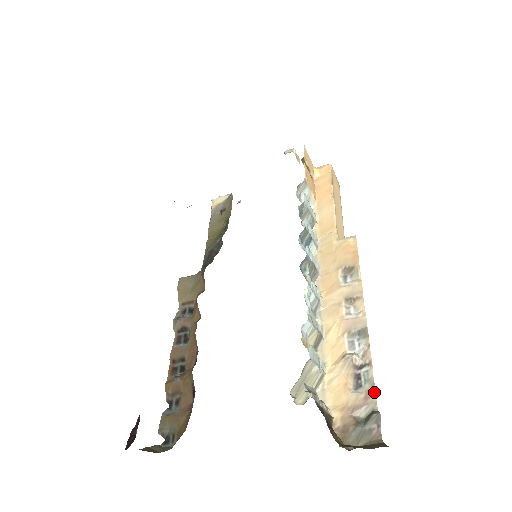
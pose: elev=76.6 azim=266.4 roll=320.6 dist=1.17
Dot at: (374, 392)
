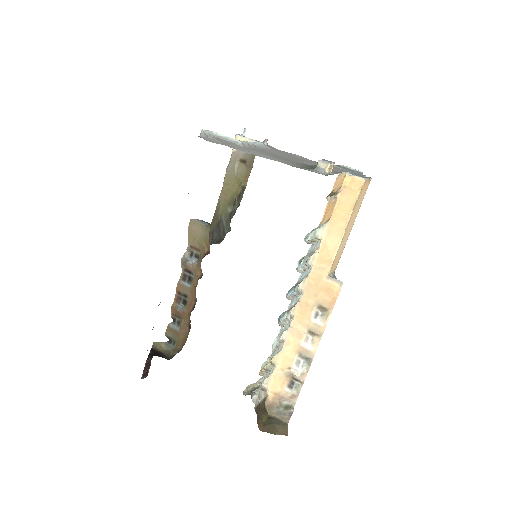
Dot at: (297, 398)
